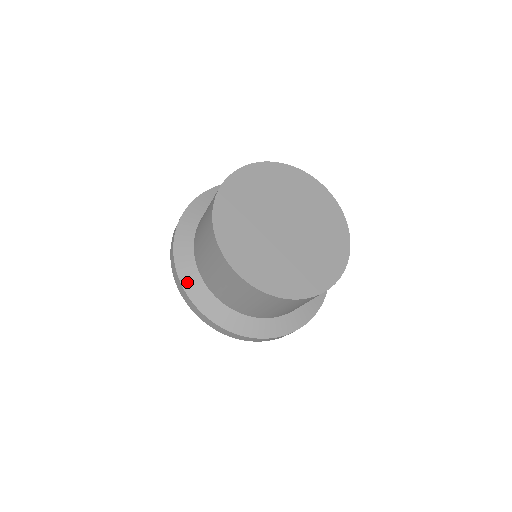
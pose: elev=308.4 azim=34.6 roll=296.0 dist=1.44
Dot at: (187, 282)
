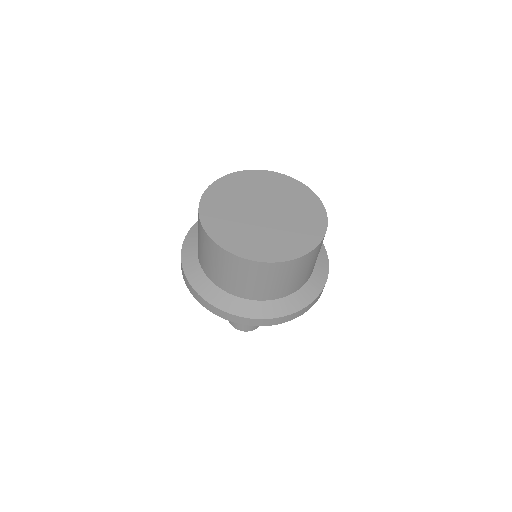
Dot at: (186, 249)
